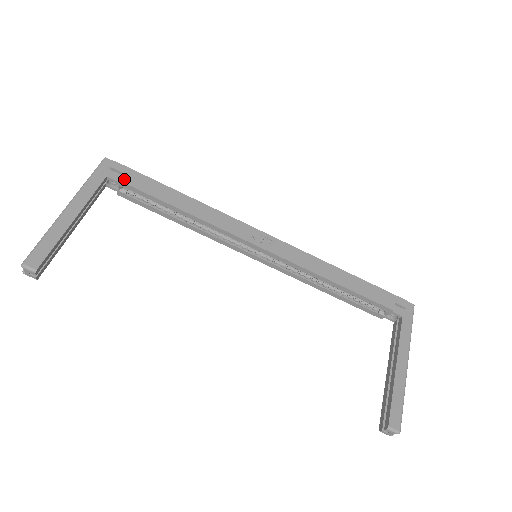
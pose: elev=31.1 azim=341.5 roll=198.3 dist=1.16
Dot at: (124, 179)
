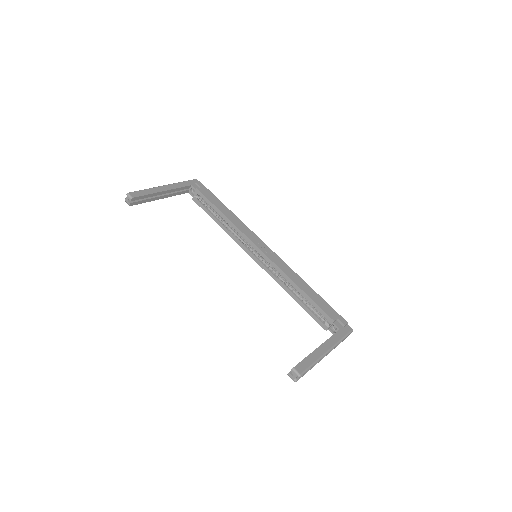
Dot at: (200, 189)
